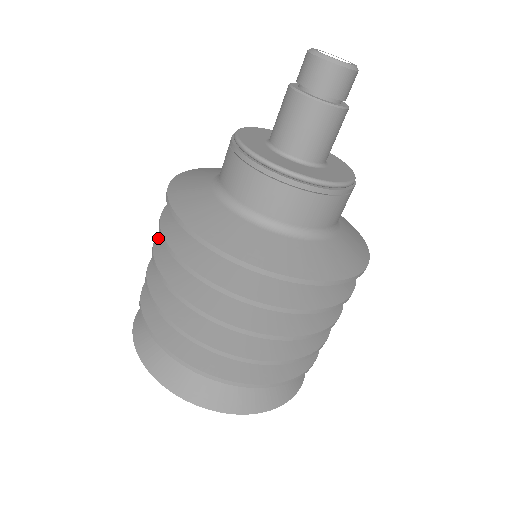
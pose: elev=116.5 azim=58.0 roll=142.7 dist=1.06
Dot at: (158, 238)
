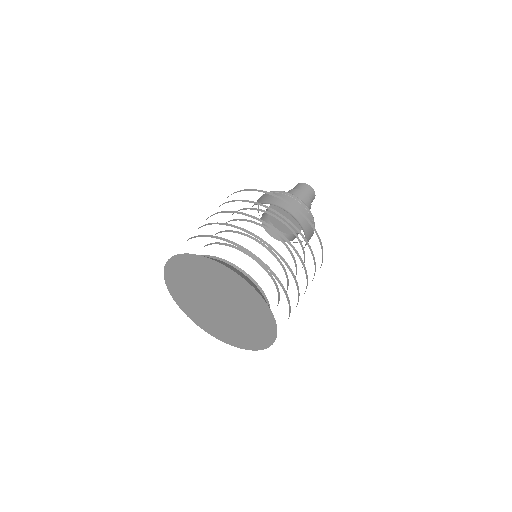
Dot at: occluded
